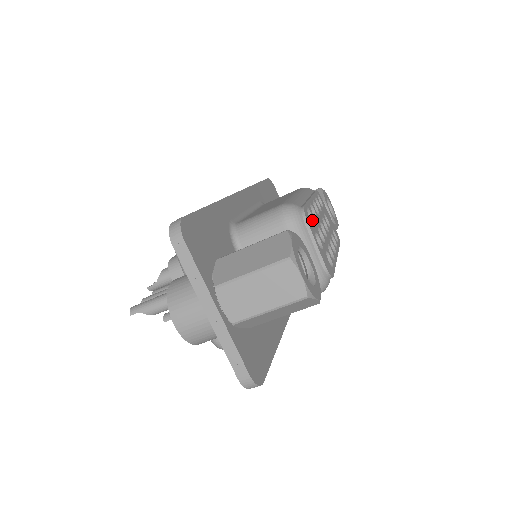
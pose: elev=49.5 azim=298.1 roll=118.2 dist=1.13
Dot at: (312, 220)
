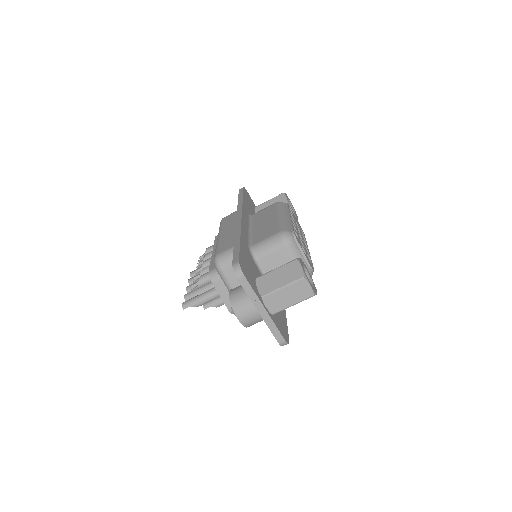
Dot at: (297, 236)
